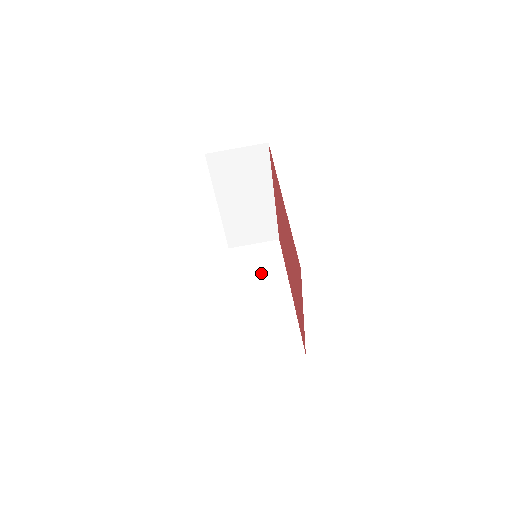
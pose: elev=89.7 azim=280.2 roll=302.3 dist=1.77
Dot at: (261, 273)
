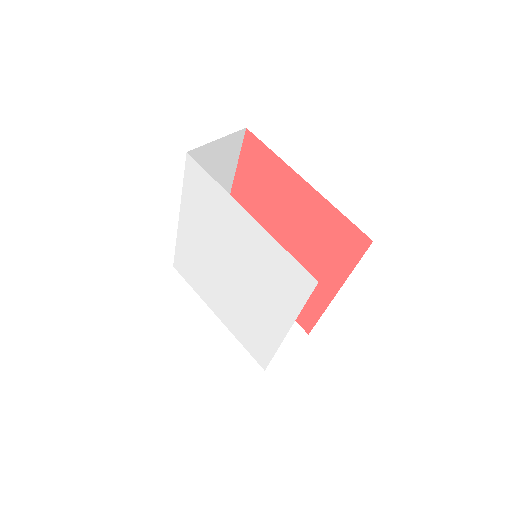
Dot at: occluded
